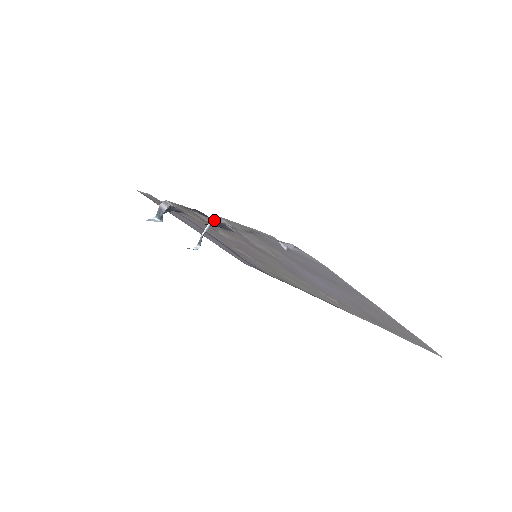
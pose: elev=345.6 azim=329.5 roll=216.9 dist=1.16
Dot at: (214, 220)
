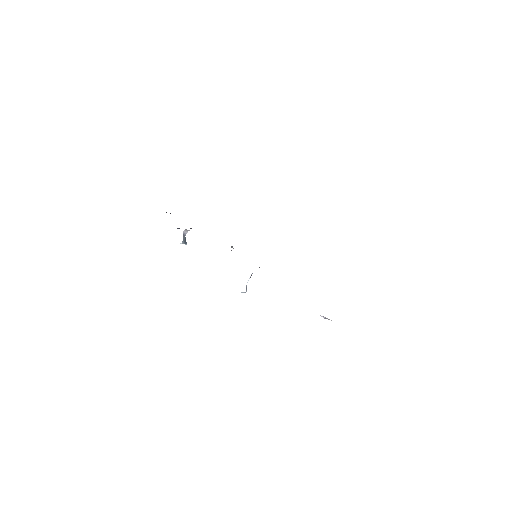
Dot at: occluded
